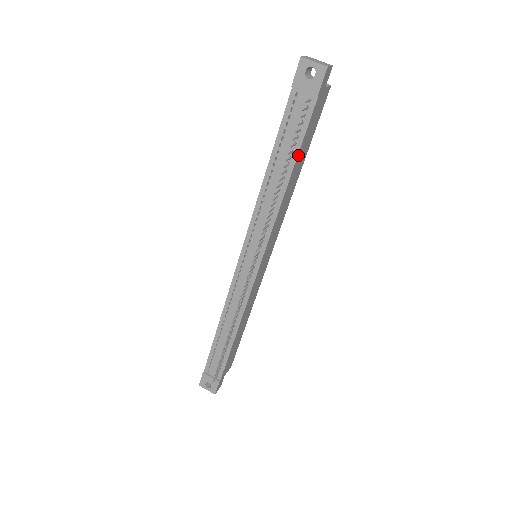
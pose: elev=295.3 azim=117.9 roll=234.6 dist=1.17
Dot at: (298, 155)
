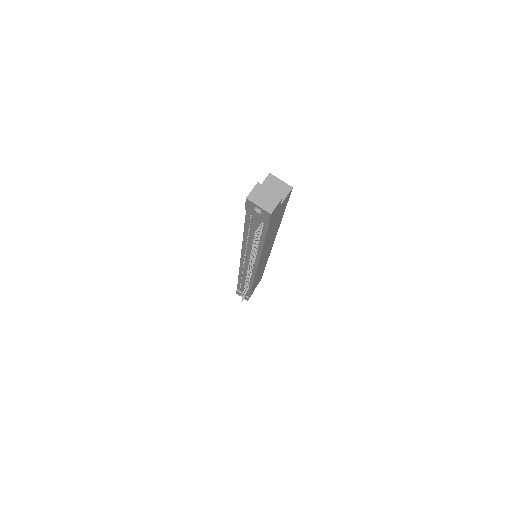
Dot at: (265, 239)
